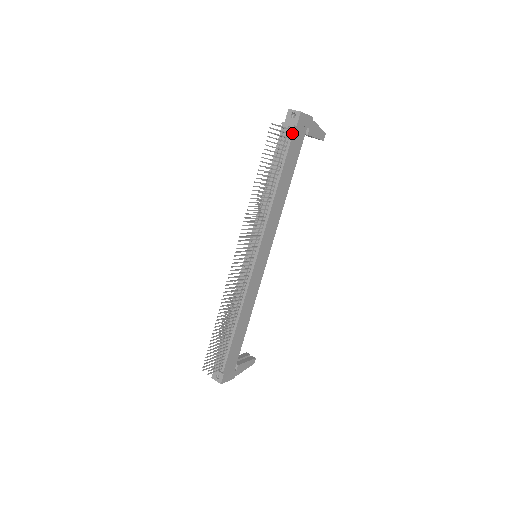
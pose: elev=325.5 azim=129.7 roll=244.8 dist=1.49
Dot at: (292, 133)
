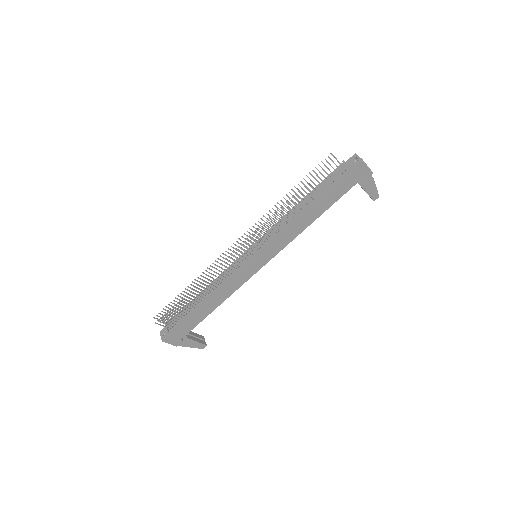
Dot at: (345, 173)
